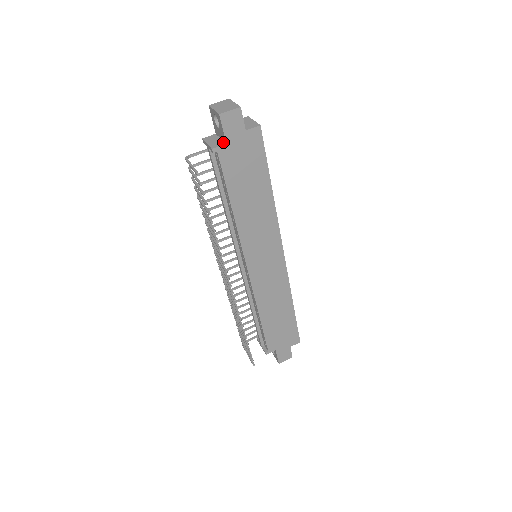
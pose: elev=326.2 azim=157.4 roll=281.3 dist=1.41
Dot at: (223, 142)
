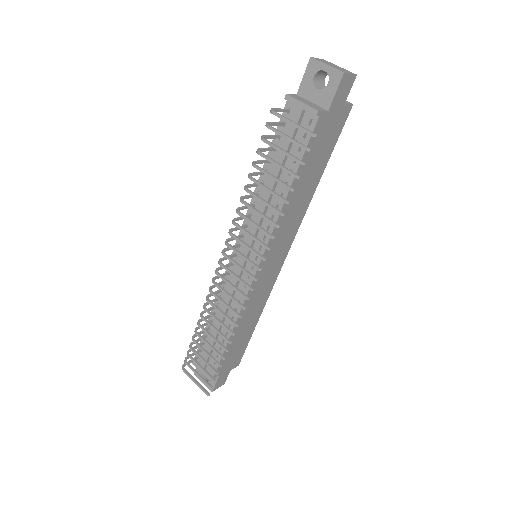
Dot at: (322, 107)
